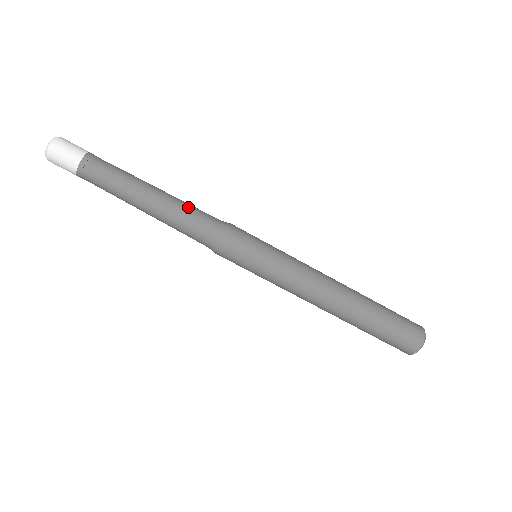
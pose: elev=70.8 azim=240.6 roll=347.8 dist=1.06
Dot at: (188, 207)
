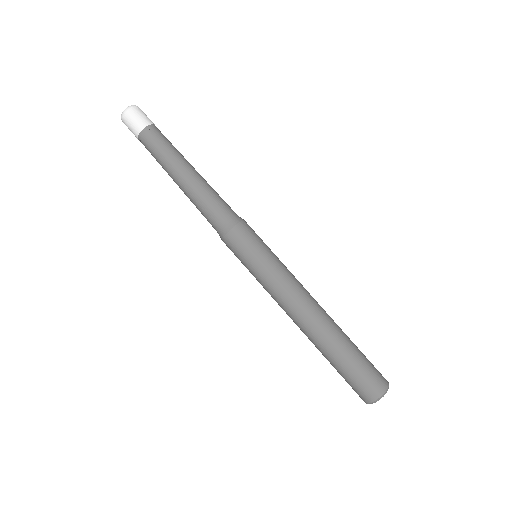
Dot at: (216, 192)
